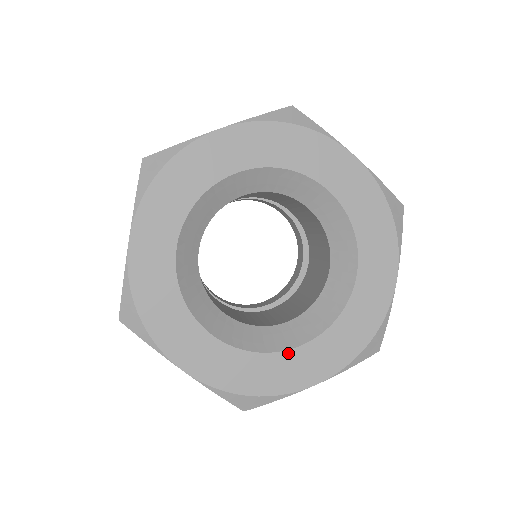
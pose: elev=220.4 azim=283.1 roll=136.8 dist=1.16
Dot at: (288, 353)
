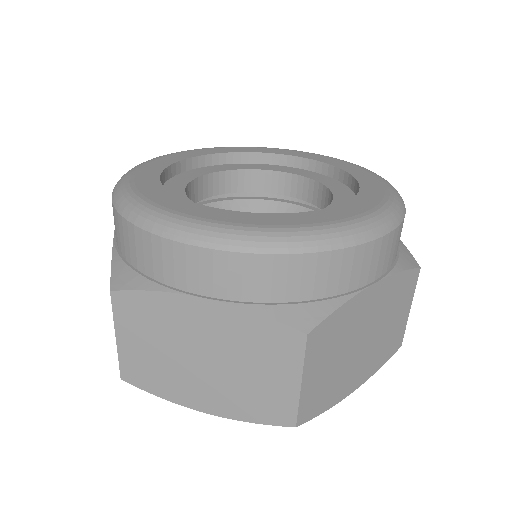
Dot at: occluded
